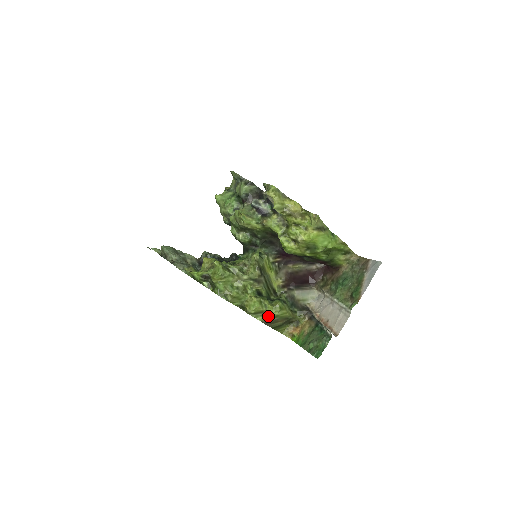
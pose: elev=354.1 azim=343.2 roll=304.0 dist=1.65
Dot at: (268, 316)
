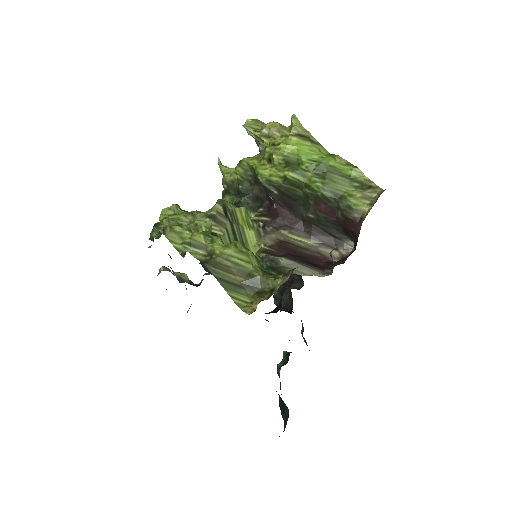
Dot at: (212, 255)
